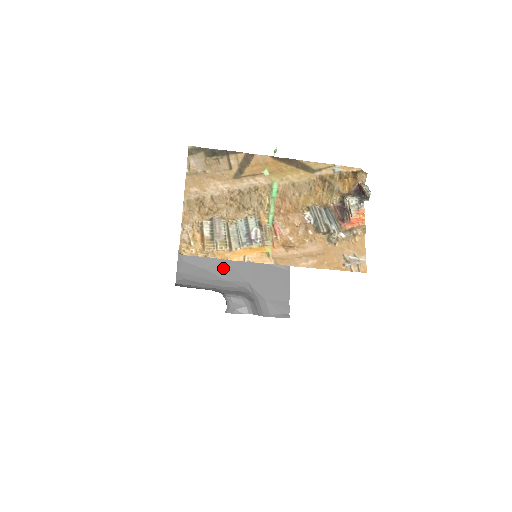
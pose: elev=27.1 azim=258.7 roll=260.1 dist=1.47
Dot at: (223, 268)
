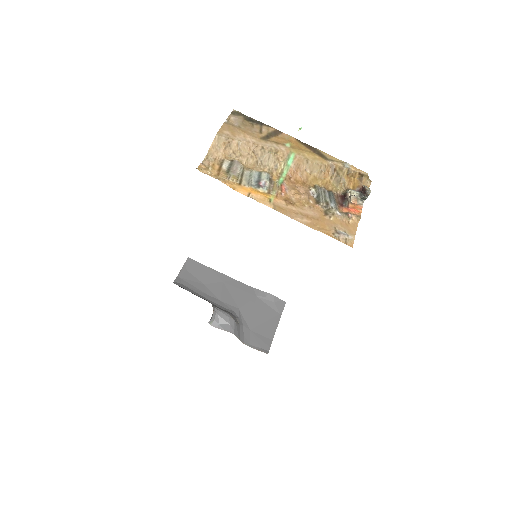
Dot at: (220, 289)
